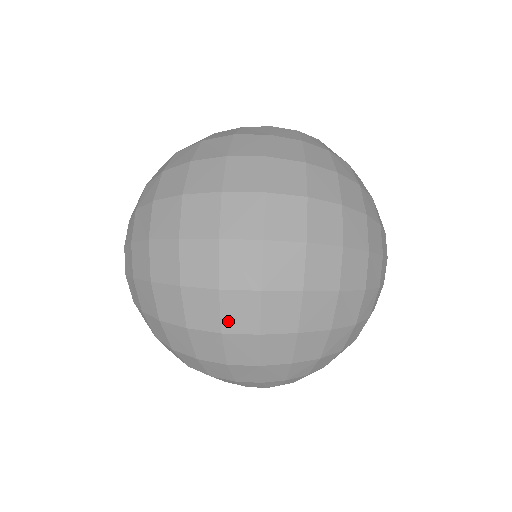
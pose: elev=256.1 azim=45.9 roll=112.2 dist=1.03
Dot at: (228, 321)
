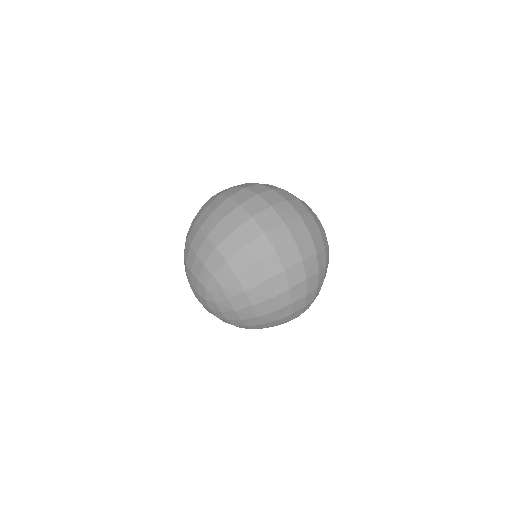
Dot at: (241, 230)
